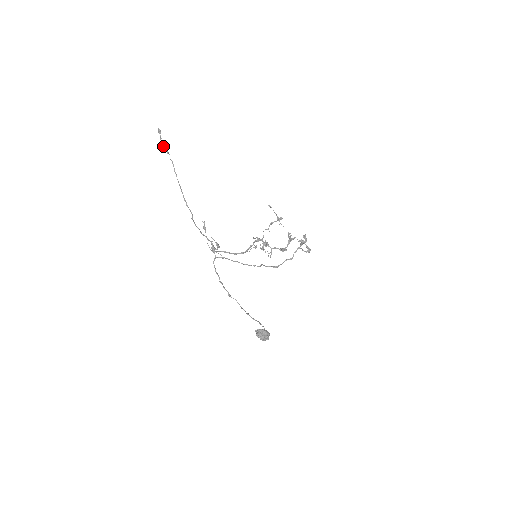
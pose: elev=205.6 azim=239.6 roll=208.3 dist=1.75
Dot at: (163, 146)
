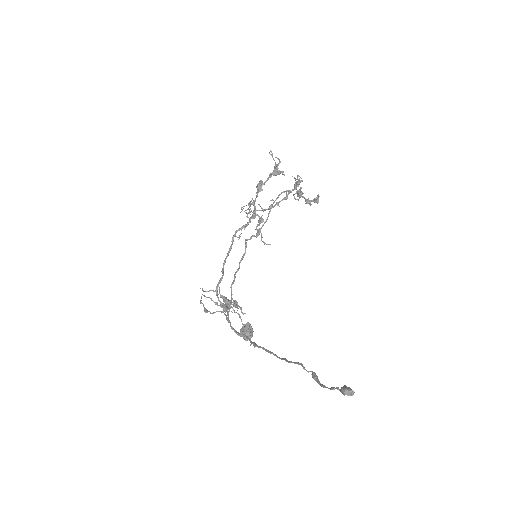
Dot at: (321, 385)
